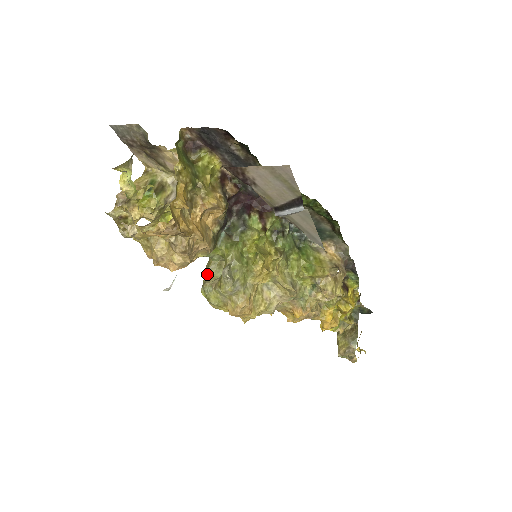
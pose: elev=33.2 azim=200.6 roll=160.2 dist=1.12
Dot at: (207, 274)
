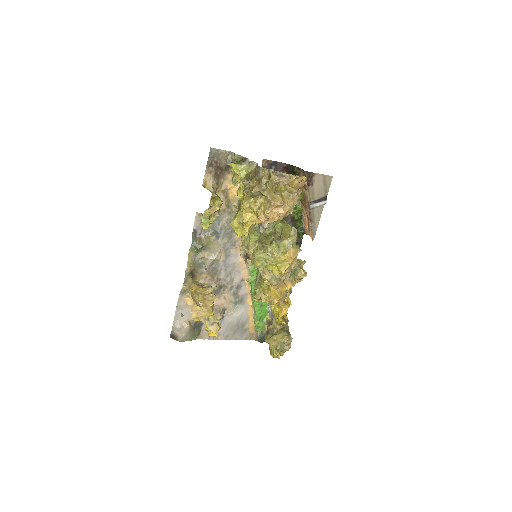
Dot at: (272, 236)
